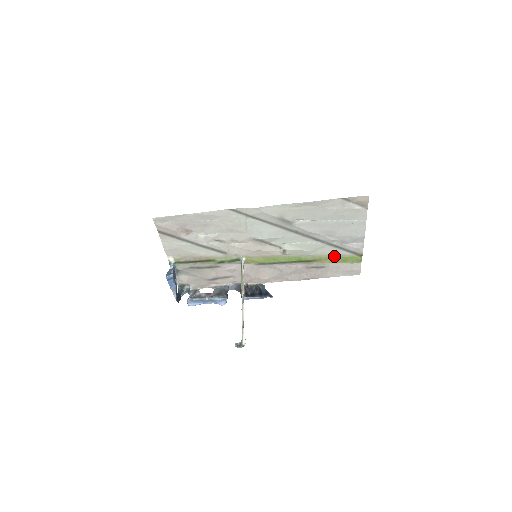
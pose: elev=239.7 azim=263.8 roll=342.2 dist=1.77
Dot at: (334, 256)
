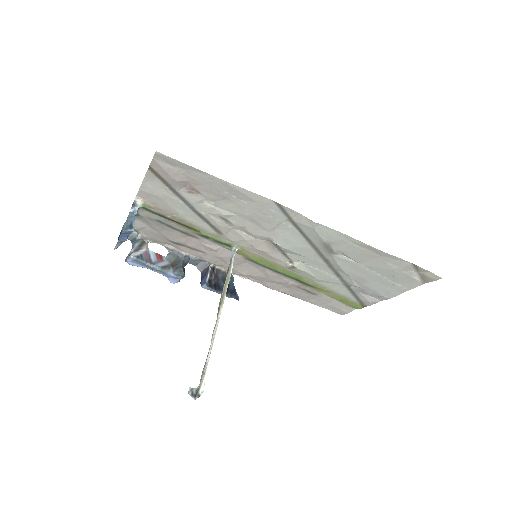
Dot at: (338, 294)
